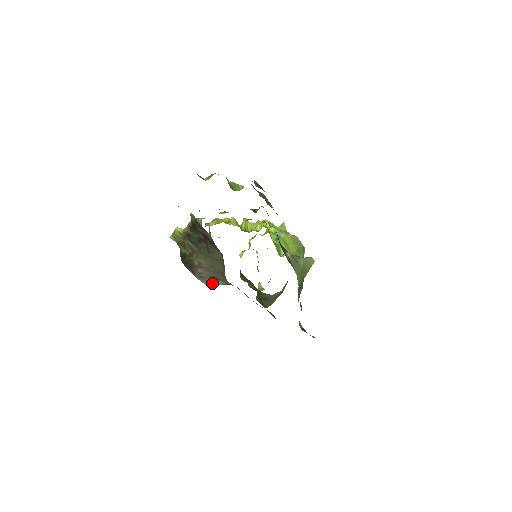
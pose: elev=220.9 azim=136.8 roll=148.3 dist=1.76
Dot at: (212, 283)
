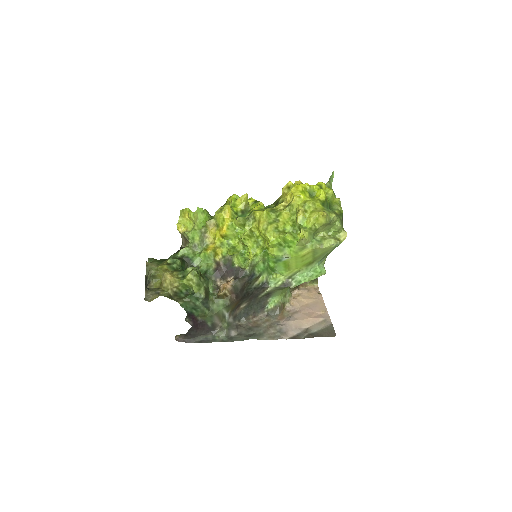
Dot at: occluded
